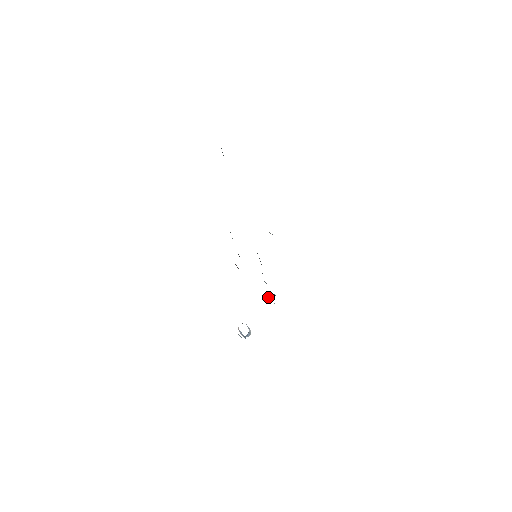
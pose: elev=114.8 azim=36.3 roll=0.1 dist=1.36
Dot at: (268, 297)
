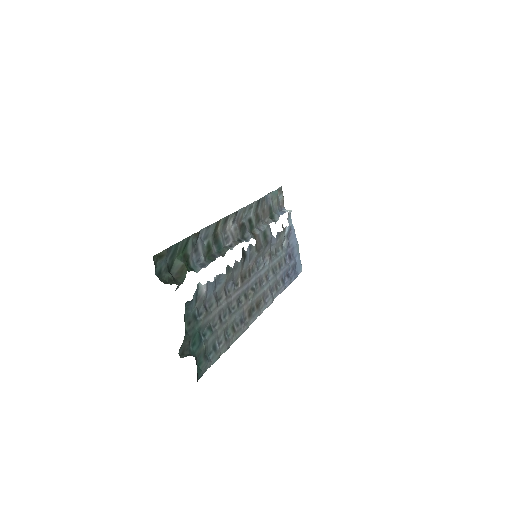
Dot at: (296, 240)
